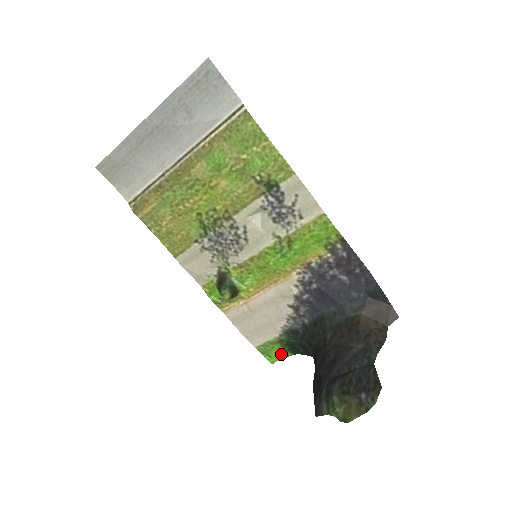
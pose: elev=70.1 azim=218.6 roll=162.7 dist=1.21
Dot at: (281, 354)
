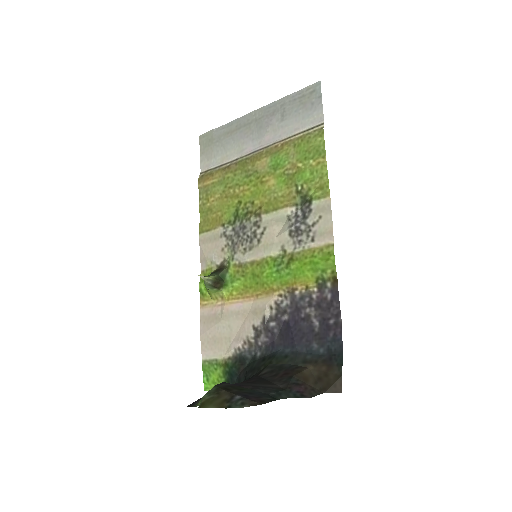
Dot at: occluded
